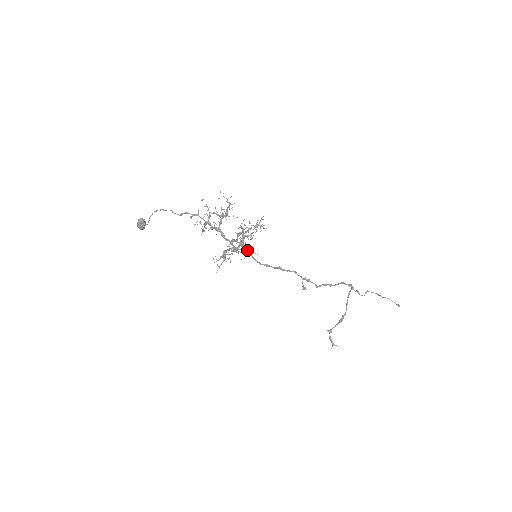
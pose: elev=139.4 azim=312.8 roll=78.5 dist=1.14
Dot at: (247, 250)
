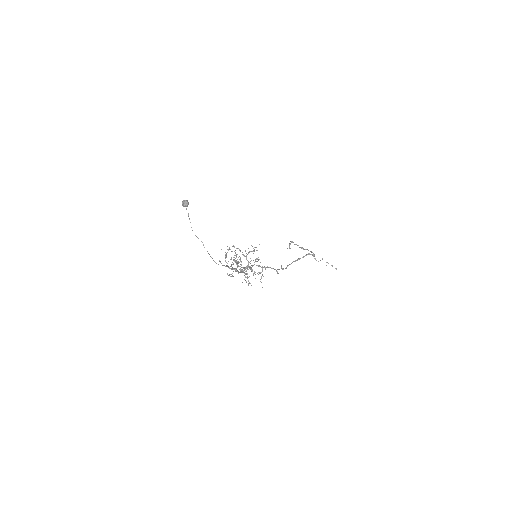
Dot at: occluded
